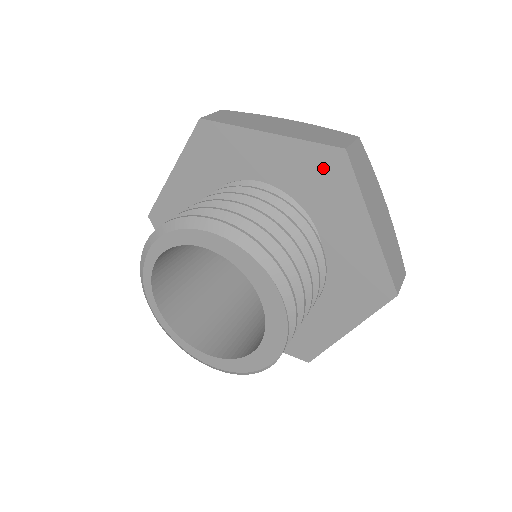
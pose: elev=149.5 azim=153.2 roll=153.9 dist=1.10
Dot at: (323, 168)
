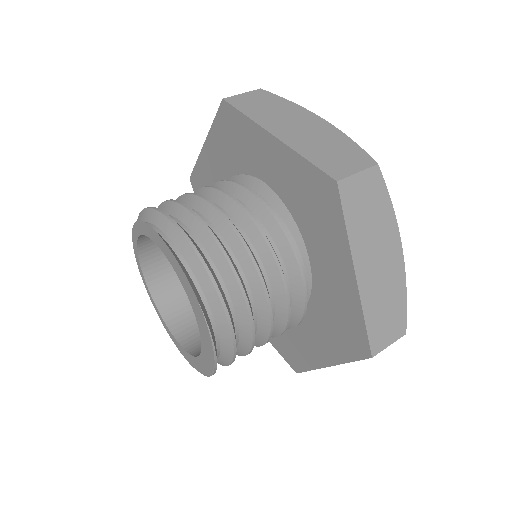
Dot at: (316, 193)
